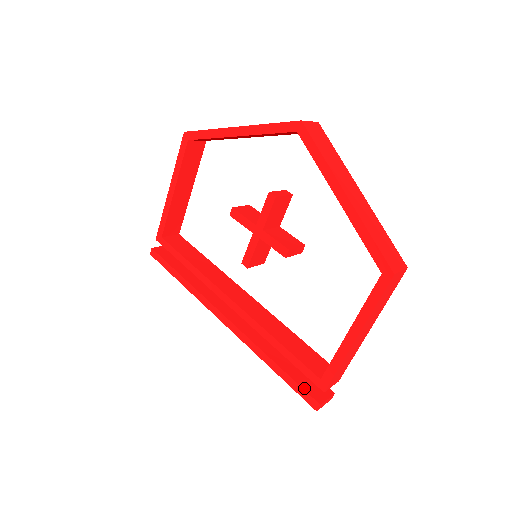
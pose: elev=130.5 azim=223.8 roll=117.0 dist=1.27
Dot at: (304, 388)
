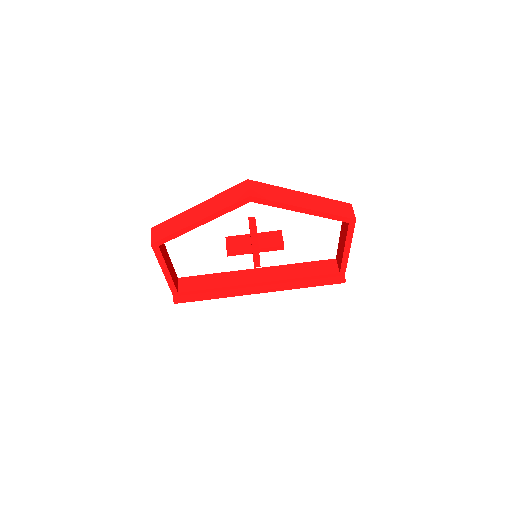
Dot at: (332, 281)
